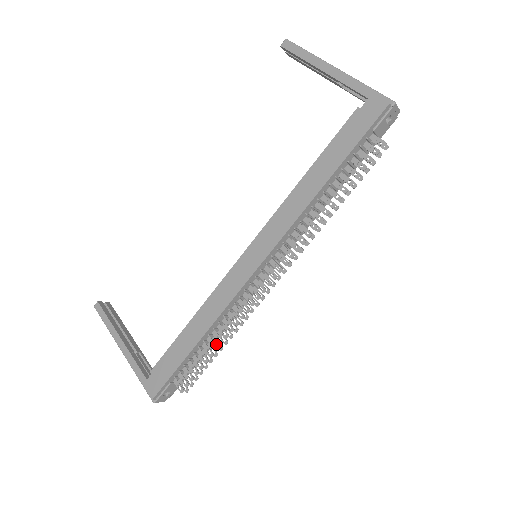
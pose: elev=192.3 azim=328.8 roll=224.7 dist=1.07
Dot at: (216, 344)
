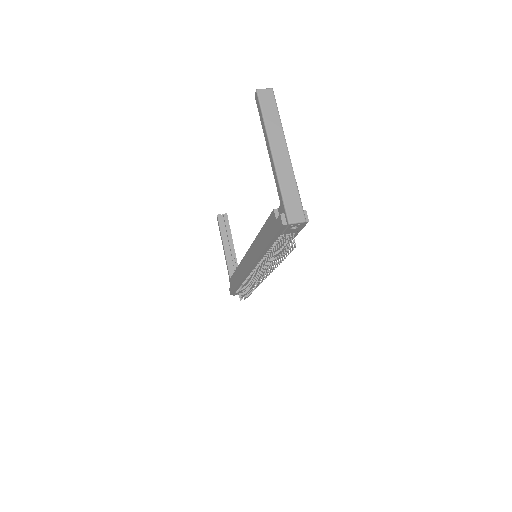
Dot at: occluded
